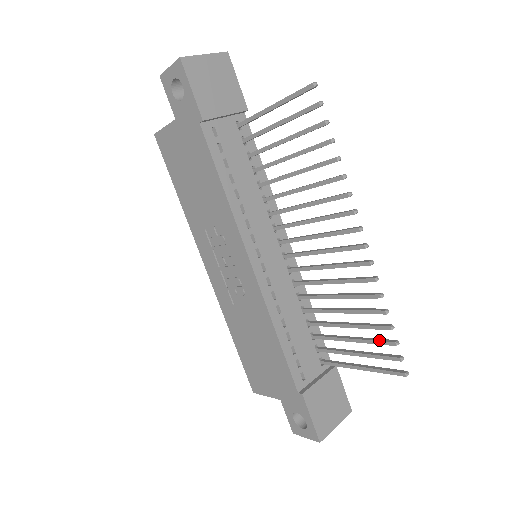
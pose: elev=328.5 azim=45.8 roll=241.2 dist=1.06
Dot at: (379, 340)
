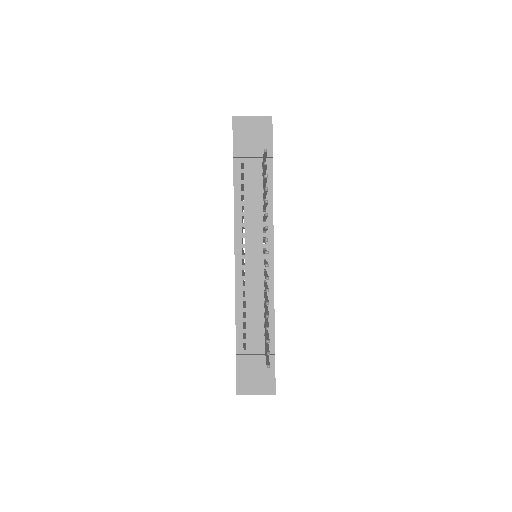
Dot at: (267, 336)
